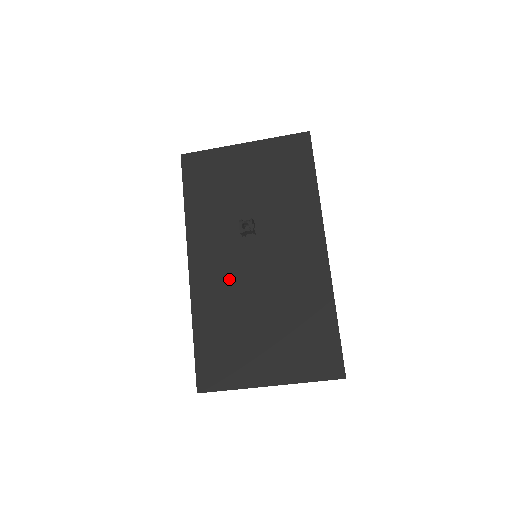
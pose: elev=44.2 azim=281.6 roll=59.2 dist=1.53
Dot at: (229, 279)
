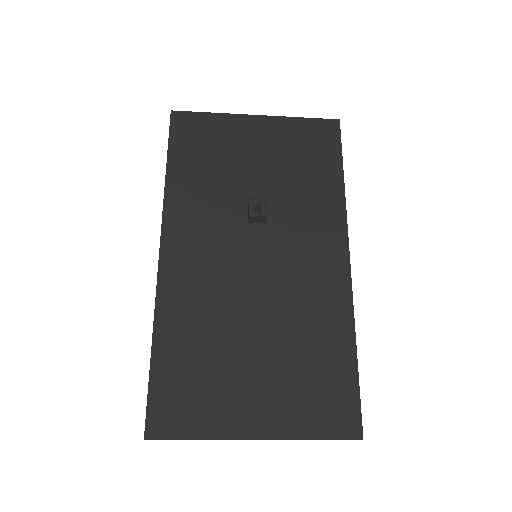
Dot at: (215, 280)
